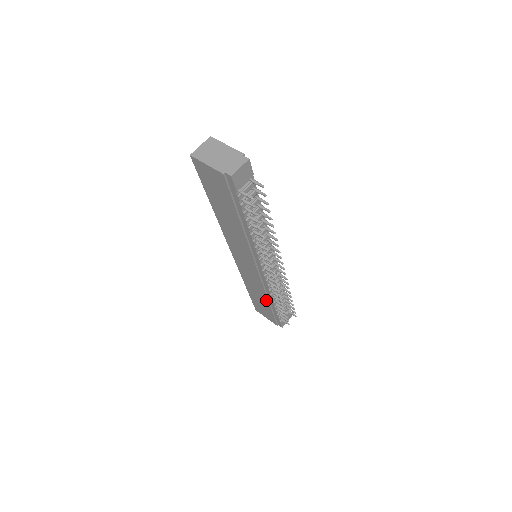
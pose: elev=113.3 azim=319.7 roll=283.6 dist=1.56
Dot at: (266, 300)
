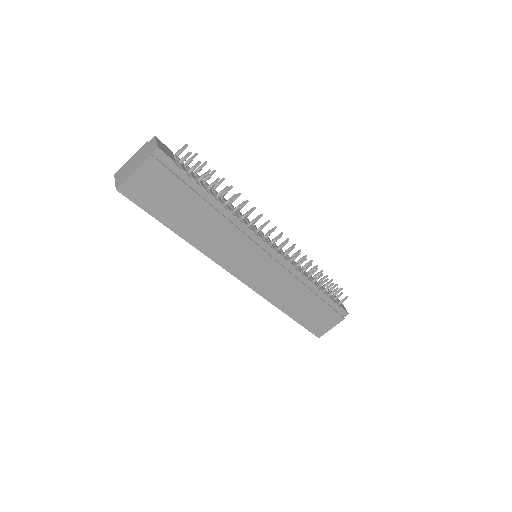
Dot at: (309, 293)
